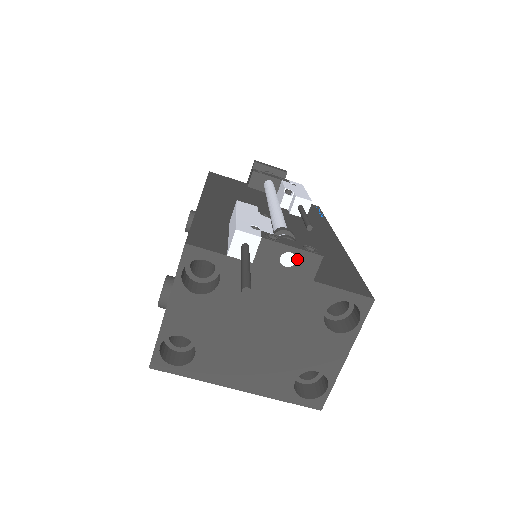
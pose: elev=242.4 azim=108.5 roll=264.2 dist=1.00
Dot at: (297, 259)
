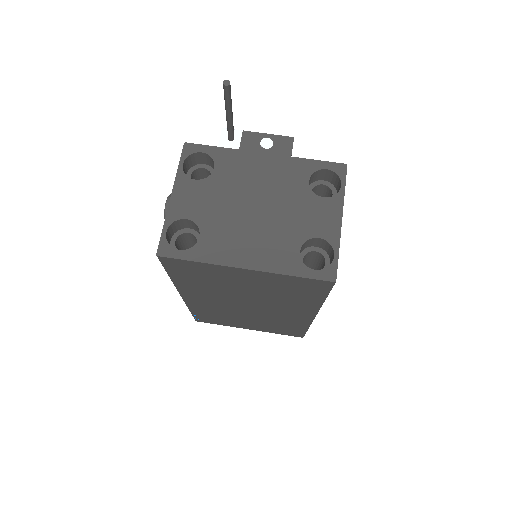
Dot at: (274, 142)
